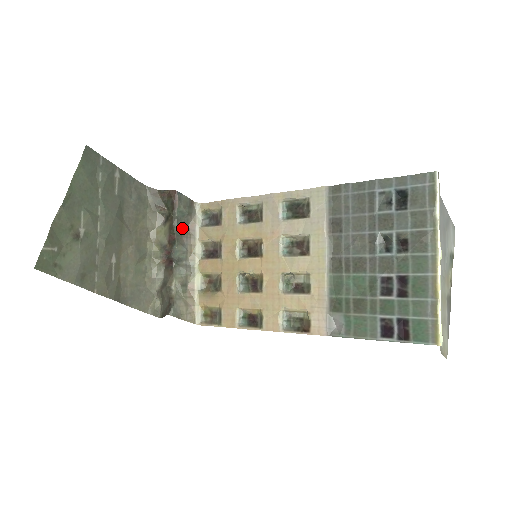
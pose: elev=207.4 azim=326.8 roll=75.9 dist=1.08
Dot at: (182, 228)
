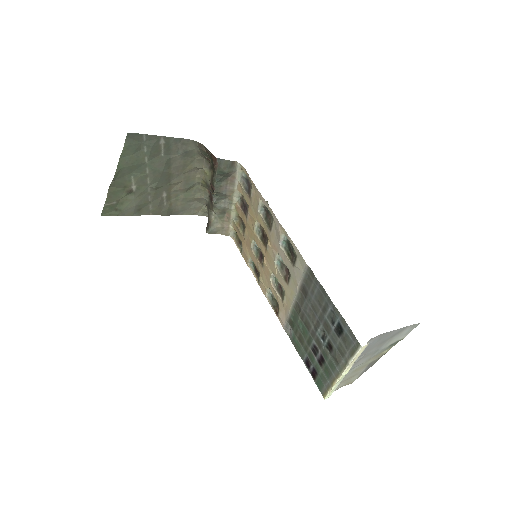
Dot at: (222, 180)
